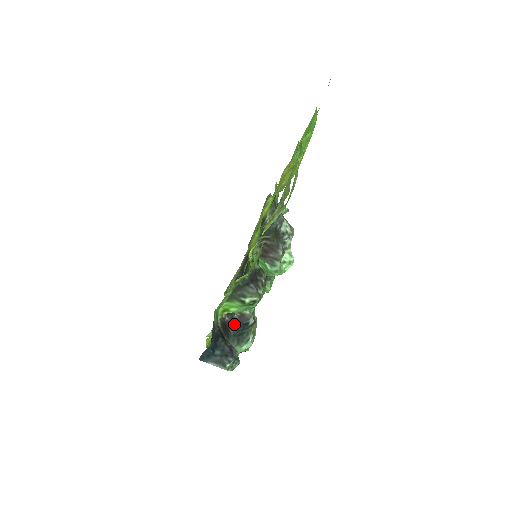
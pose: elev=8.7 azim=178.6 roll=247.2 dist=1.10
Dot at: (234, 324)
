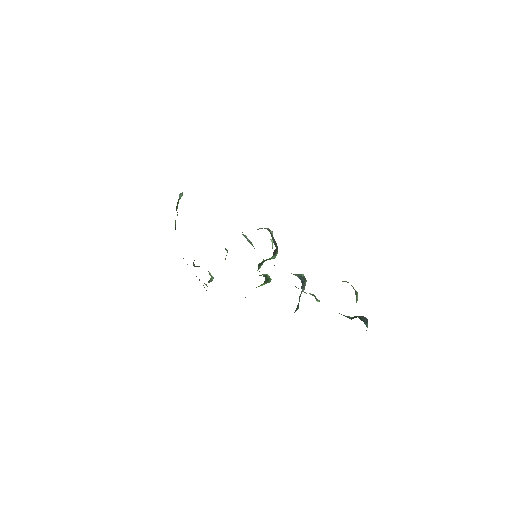
Dot at: occluded
